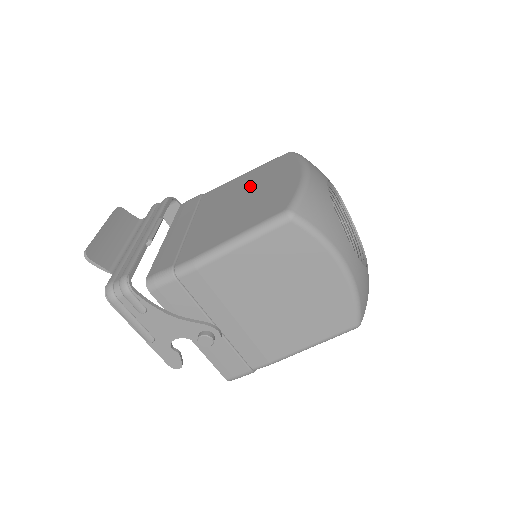
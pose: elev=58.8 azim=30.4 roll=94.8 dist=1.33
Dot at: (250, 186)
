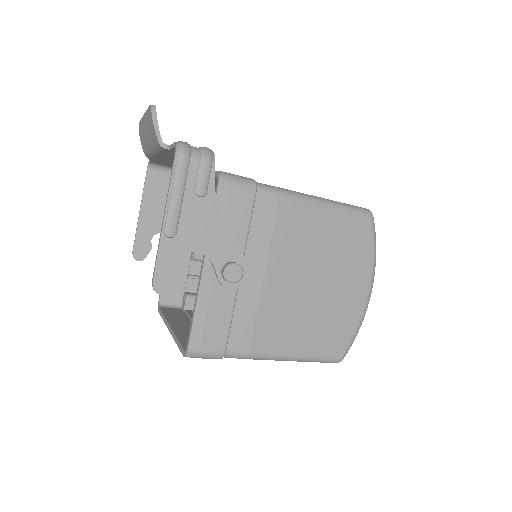
Dot at: occluded
